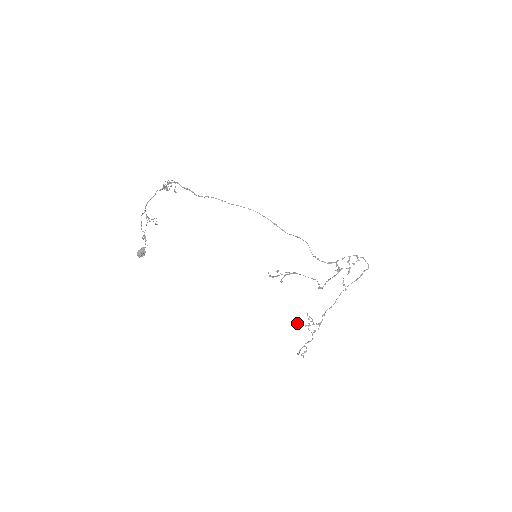
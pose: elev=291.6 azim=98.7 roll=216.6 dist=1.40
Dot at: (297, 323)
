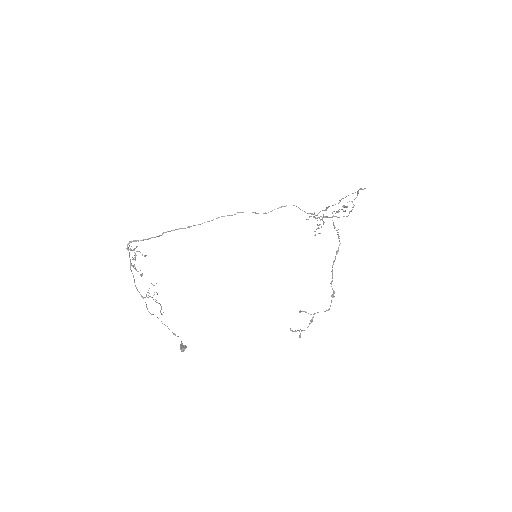
Dot at: occluded
